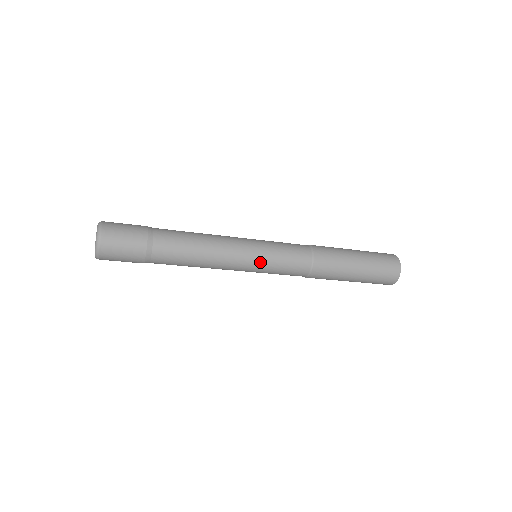
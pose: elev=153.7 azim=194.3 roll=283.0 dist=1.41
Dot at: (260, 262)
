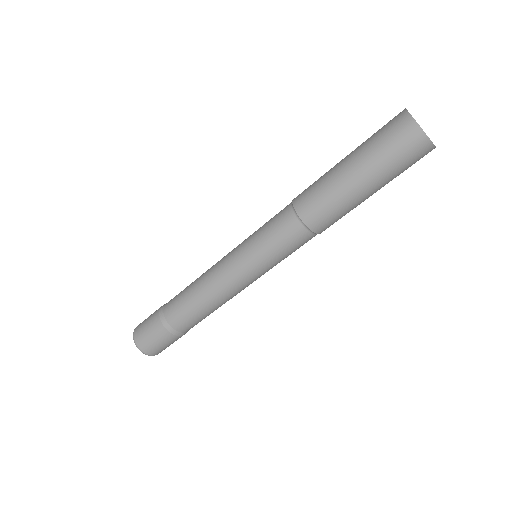
Dot at: (257, 269)
